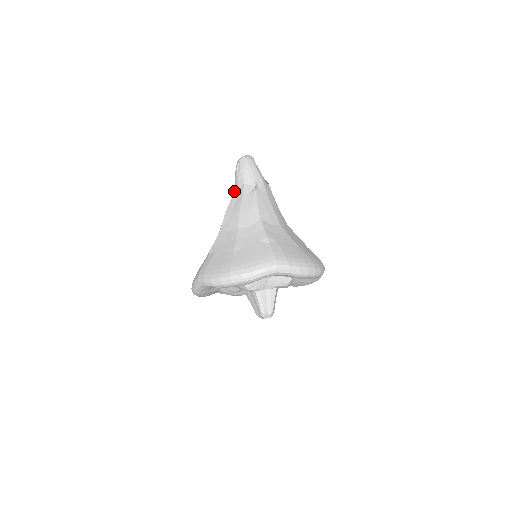
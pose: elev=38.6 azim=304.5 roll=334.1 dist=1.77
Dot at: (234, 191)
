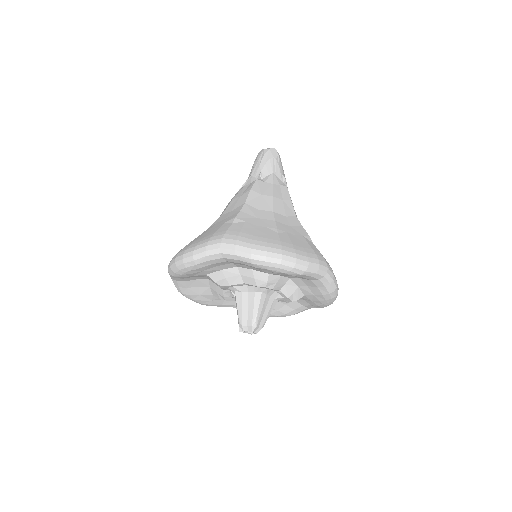
Dot at: (252, 176)
